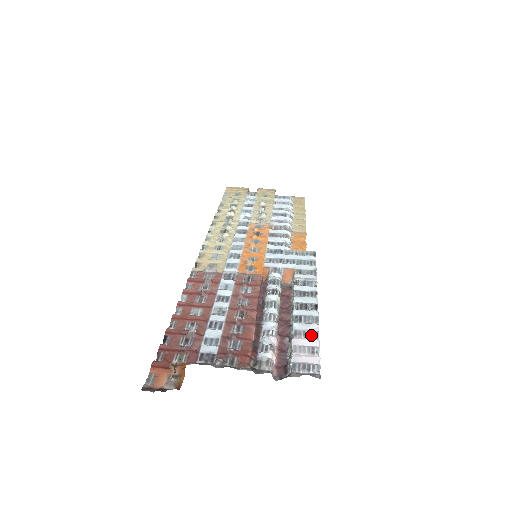
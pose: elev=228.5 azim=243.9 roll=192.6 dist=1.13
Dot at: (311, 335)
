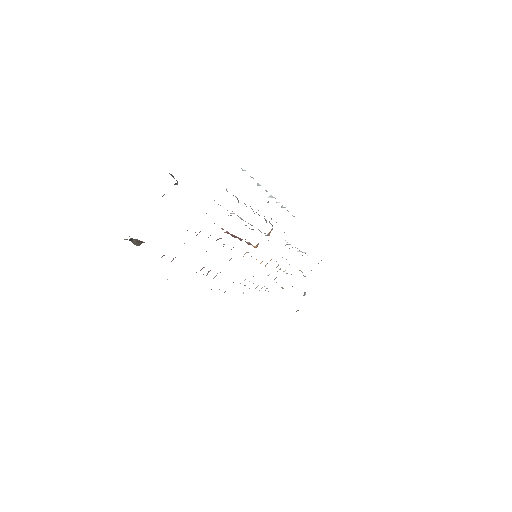
Dot at: occluded
